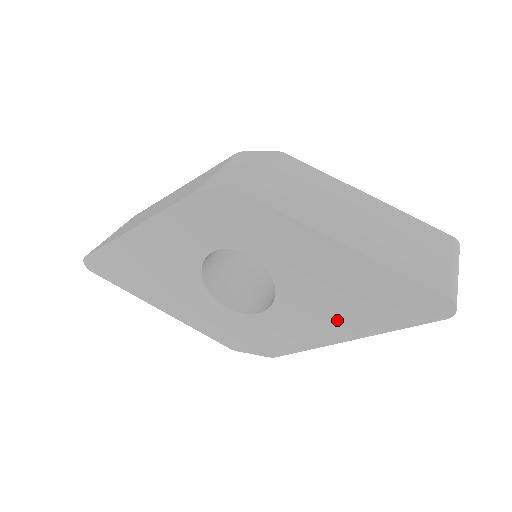
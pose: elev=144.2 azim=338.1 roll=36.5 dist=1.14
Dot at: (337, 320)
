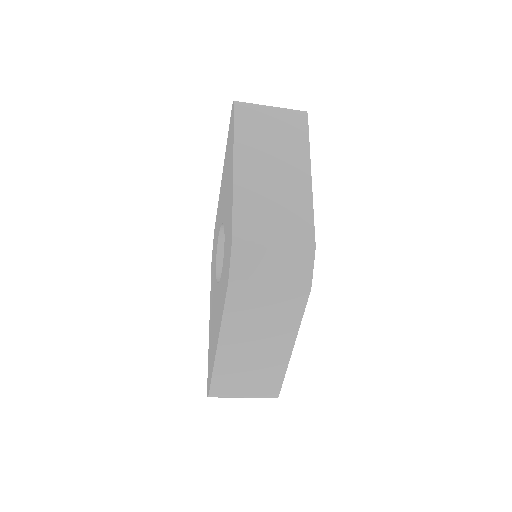
Dot at: occluded
